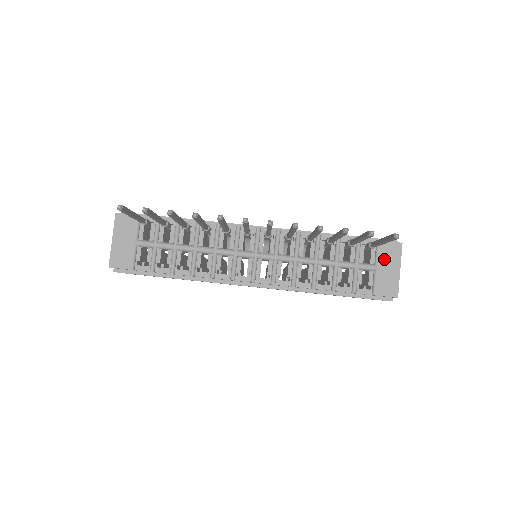
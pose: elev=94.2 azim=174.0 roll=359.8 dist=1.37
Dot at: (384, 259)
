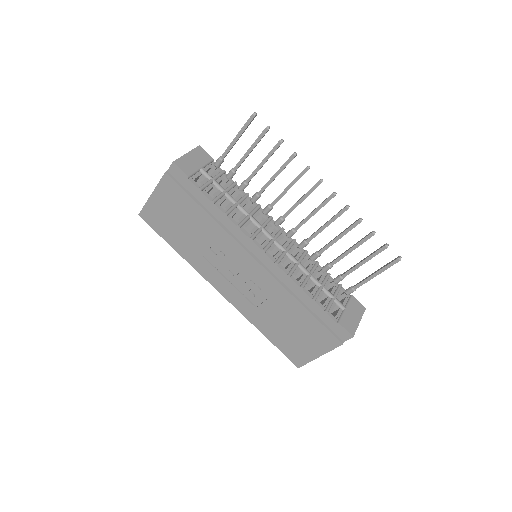
Dot at: (352, 308)
